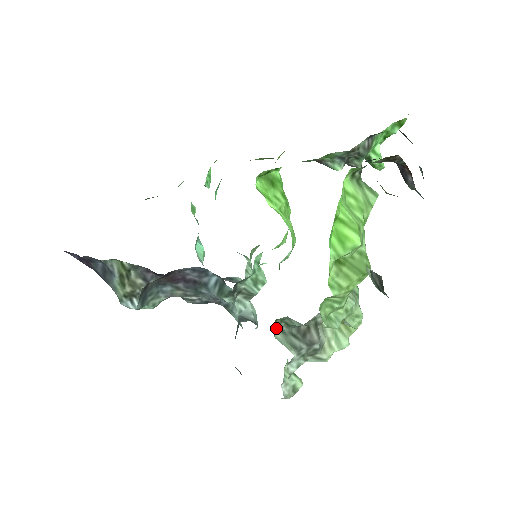
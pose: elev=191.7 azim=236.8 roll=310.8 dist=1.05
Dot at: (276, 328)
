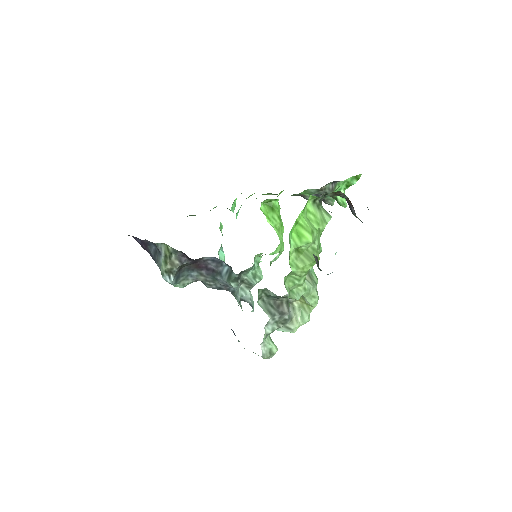
Dot at: (258, 296)
